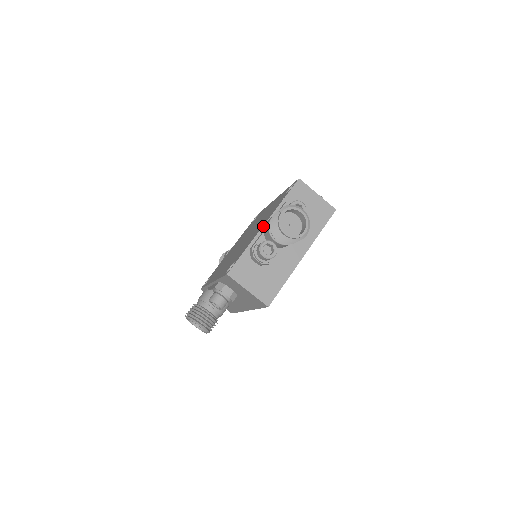
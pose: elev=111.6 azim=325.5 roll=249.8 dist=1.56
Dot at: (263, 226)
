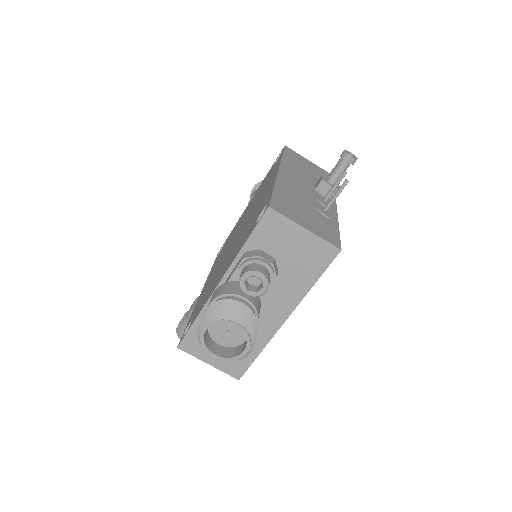
Dot at: (216, 287)
